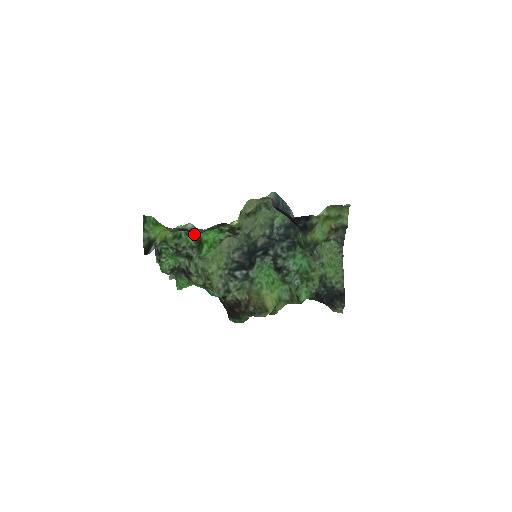
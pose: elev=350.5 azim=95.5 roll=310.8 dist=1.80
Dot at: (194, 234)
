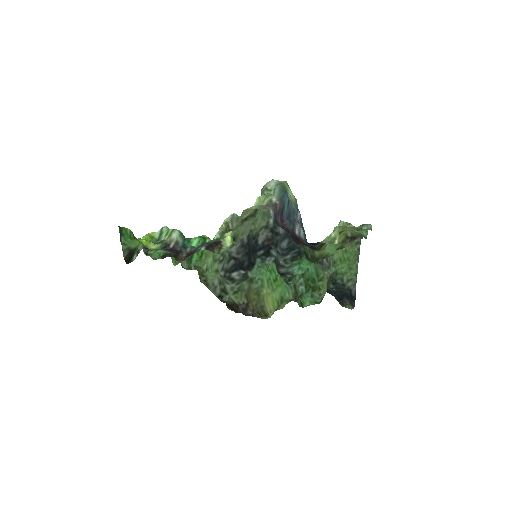
Dot at: occluded
